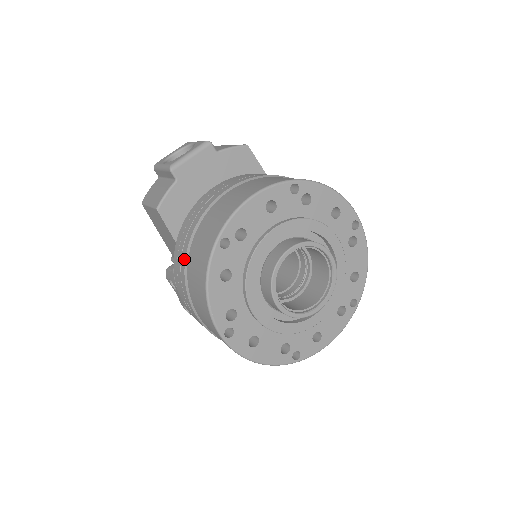
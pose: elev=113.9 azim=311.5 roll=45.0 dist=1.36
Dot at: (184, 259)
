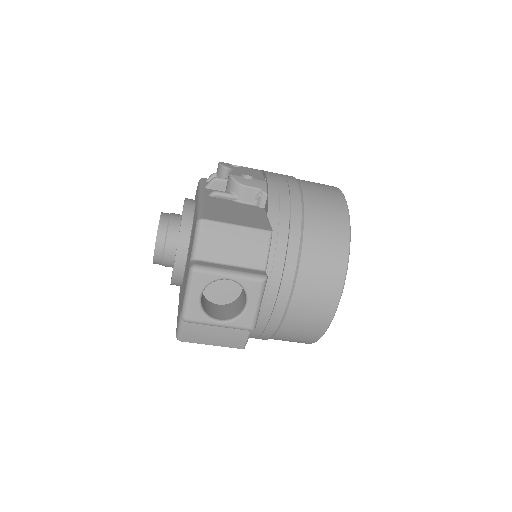
Dot at: (267, 338)
